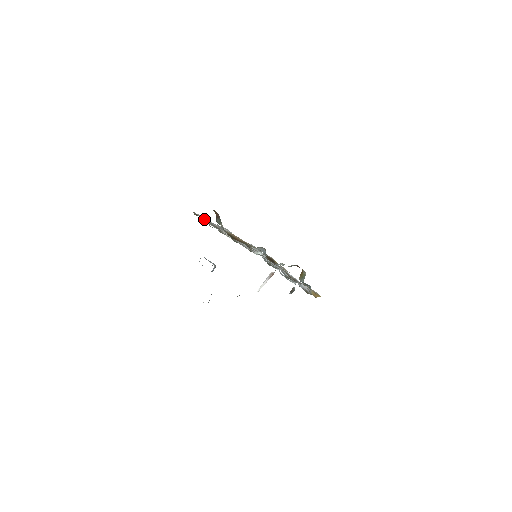
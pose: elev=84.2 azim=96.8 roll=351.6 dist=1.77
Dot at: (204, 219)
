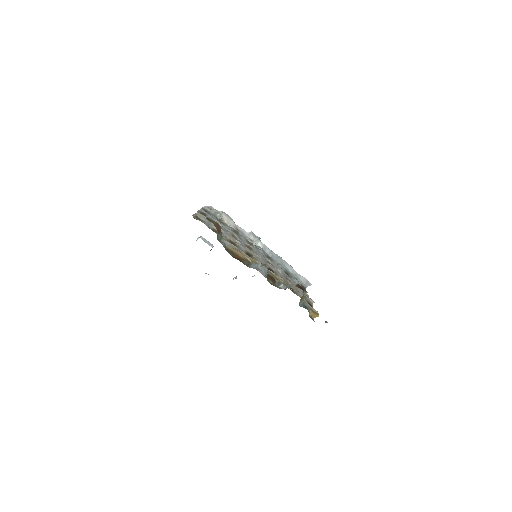
Dot at: (204, 214)
